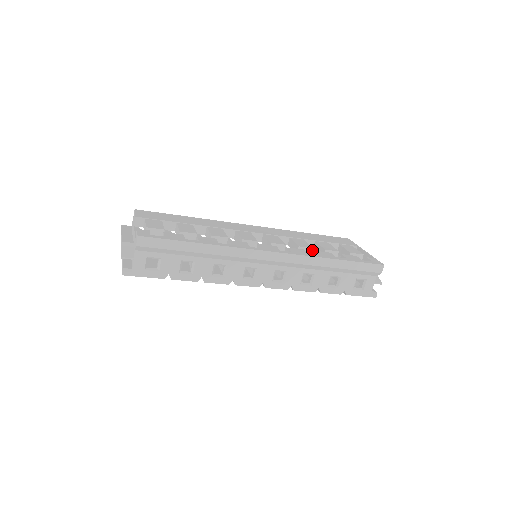
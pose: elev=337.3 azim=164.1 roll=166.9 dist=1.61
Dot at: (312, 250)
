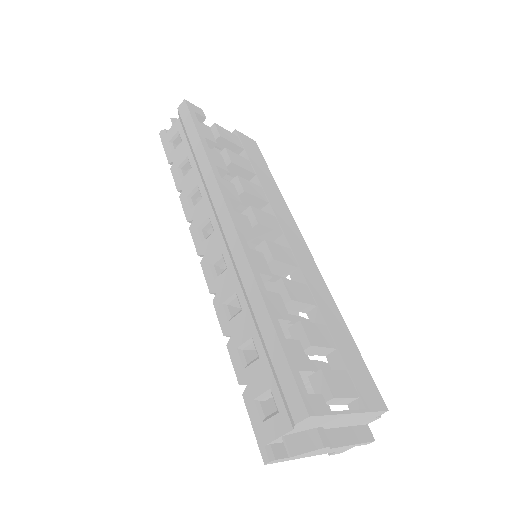
Dot at: (288, 301)
